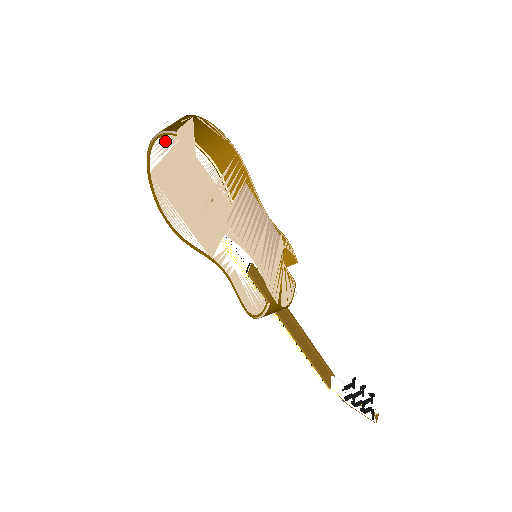
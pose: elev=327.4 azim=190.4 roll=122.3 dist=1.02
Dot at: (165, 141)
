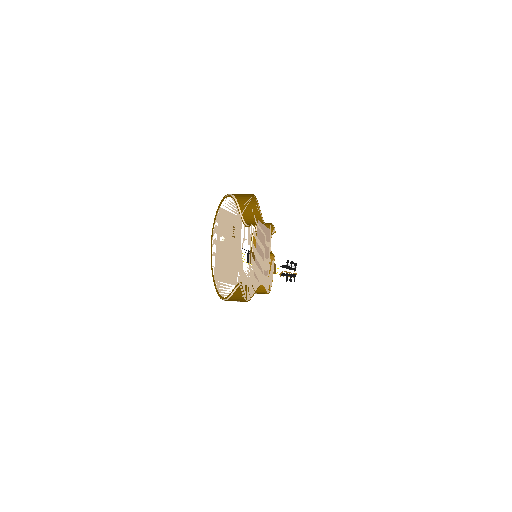
Dot at: (214, 233)
